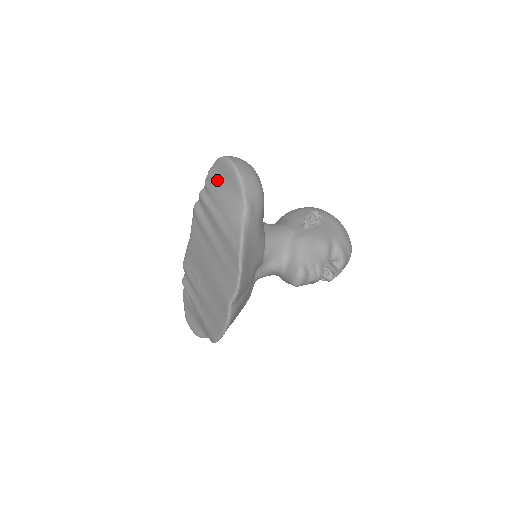
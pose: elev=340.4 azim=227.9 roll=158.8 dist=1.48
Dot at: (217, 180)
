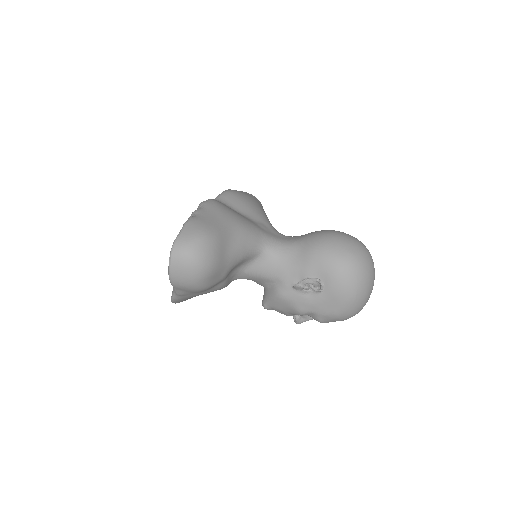
Dot at: occluded
